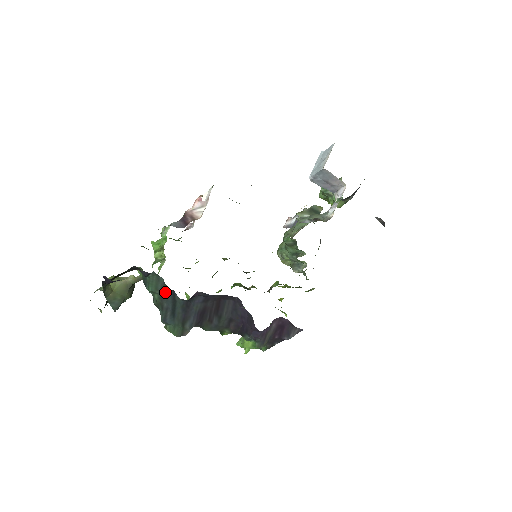
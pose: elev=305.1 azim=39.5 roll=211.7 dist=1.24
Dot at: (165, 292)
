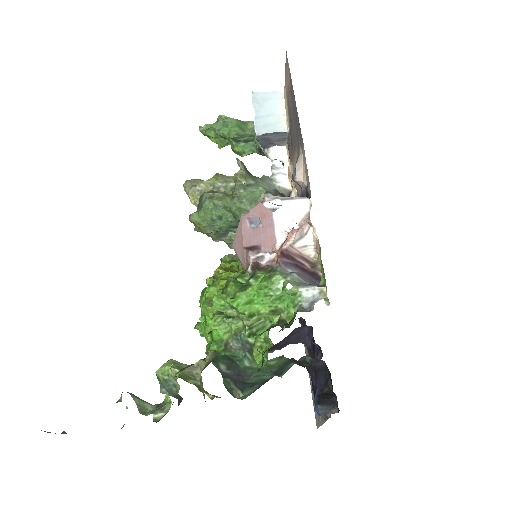
Dot at: occluded
